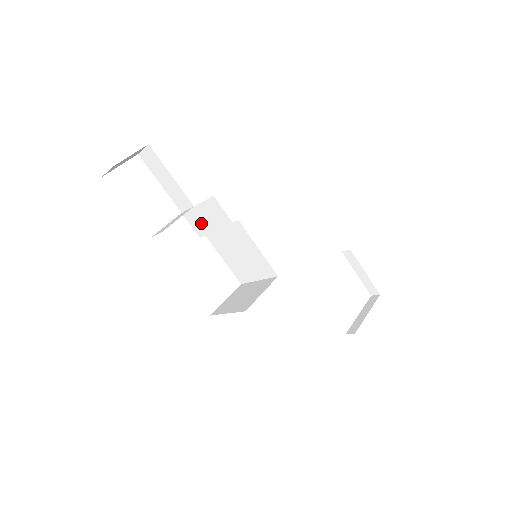
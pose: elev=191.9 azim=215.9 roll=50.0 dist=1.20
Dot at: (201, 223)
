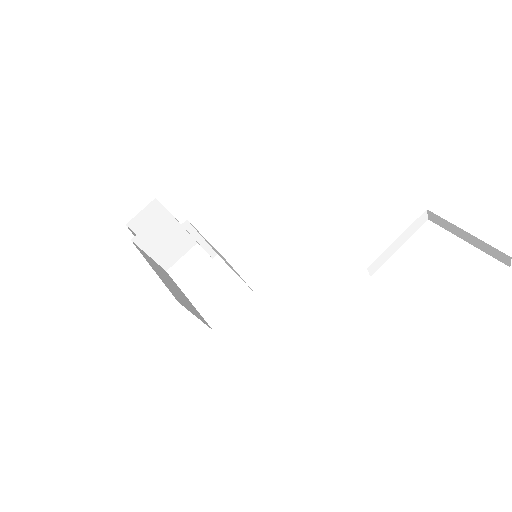
Dot at: occluded
